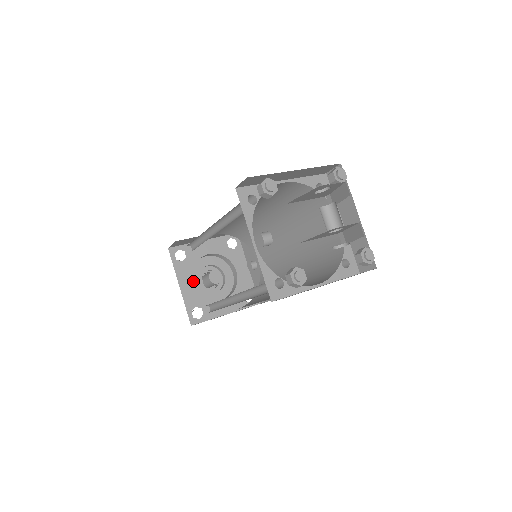
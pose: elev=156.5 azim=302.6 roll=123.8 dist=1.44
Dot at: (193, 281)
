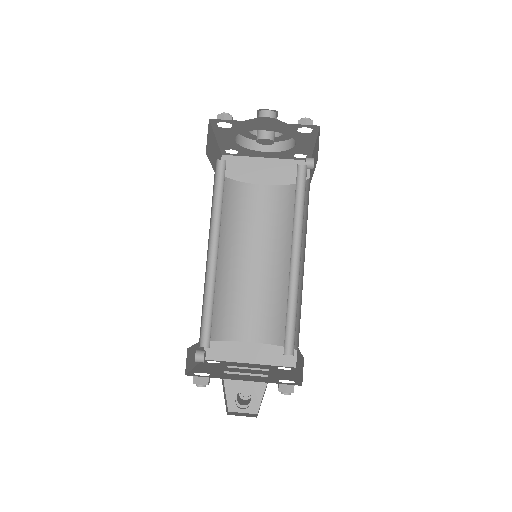
Dot at: occluded
